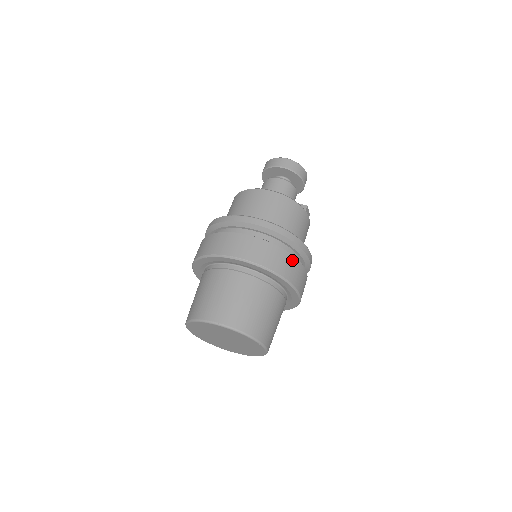
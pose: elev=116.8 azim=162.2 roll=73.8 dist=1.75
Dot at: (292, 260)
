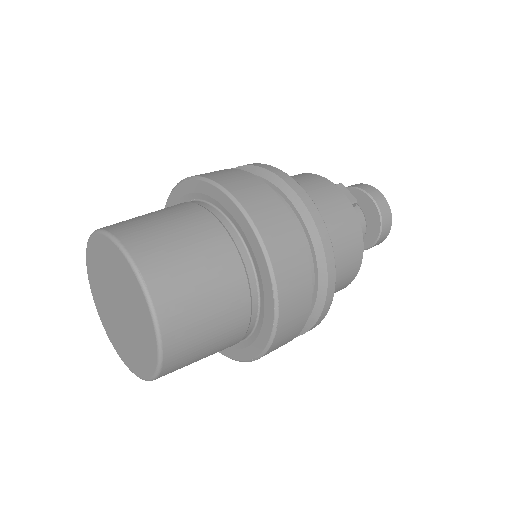
Dot at: (238, 172)
